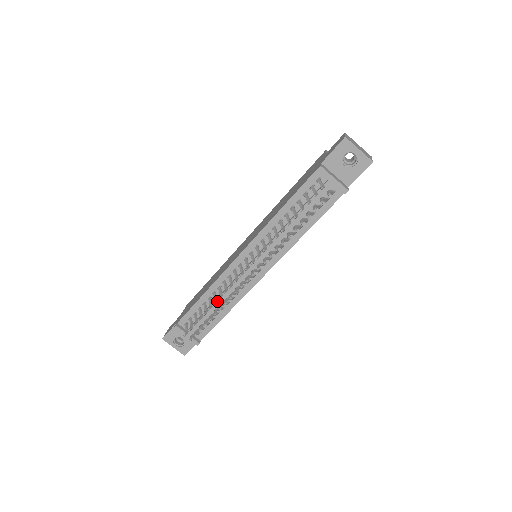
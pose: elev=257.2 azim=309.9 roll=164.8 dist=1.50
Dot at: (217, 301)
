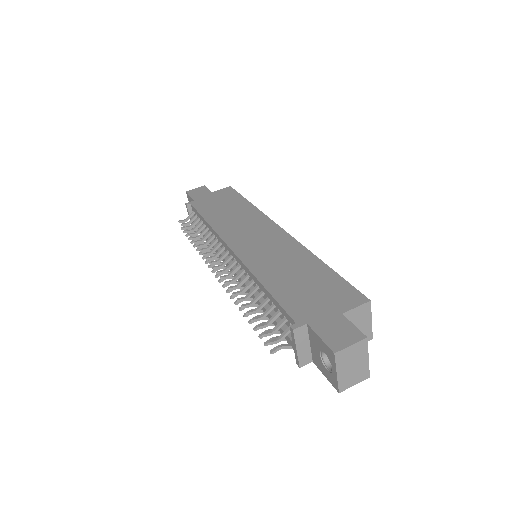
Dot at: (207, 239)
